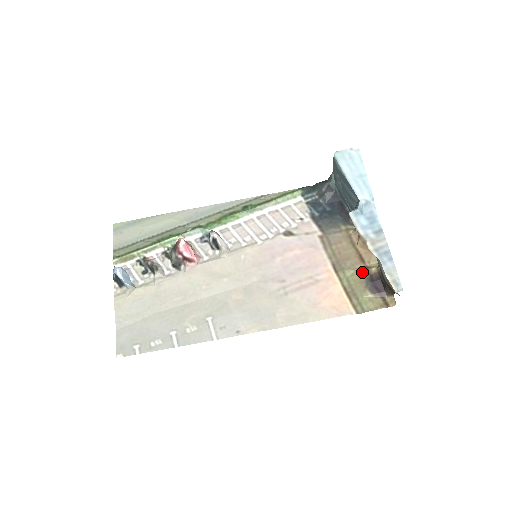
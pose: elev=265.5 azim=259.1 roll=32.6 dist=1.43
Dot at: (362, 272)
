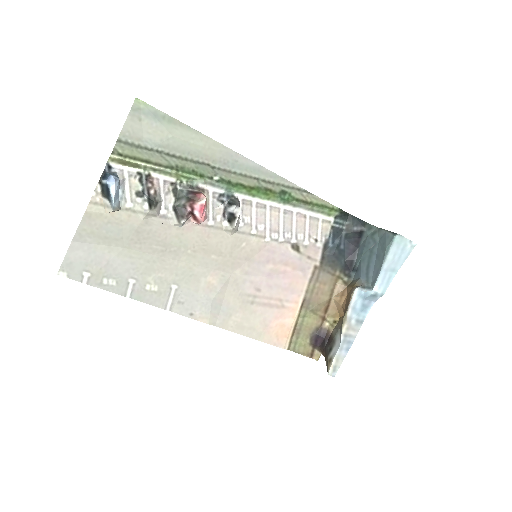
Dot at: (318, 320)
